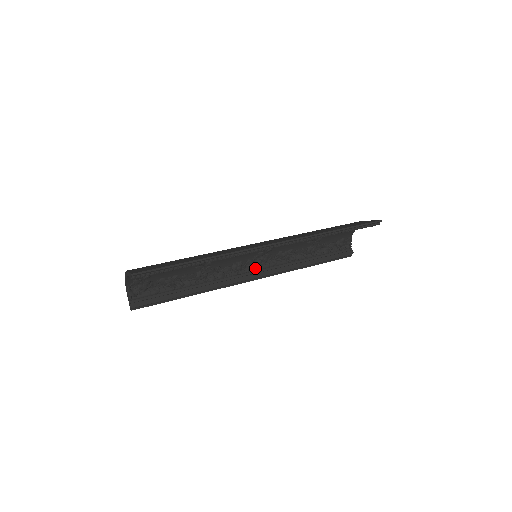
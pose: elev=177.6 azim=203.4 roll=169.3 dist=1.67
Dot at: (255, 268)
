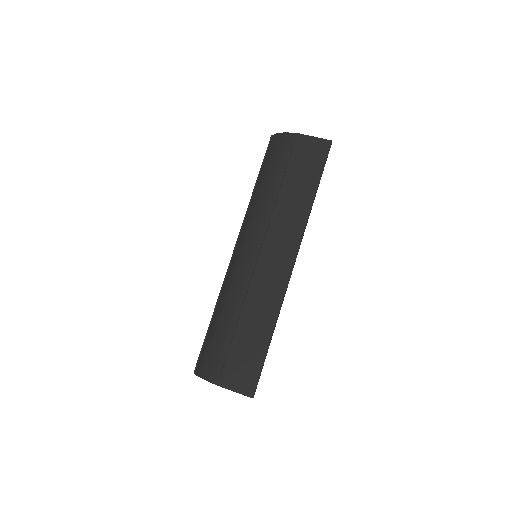
Dot at: occluded
